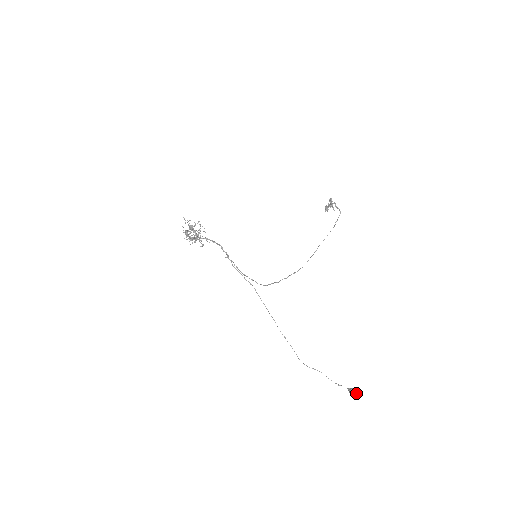
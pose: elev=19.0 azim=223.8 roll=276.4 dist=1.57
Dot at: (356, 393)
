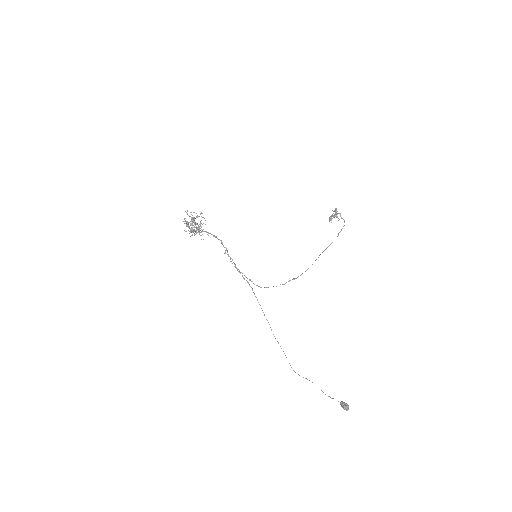
Dot at: (348, 408)
